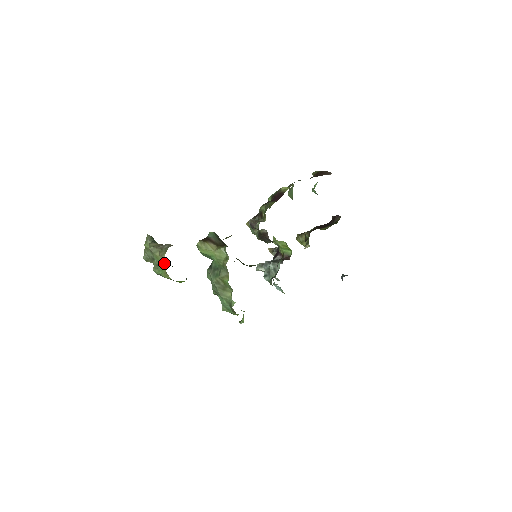
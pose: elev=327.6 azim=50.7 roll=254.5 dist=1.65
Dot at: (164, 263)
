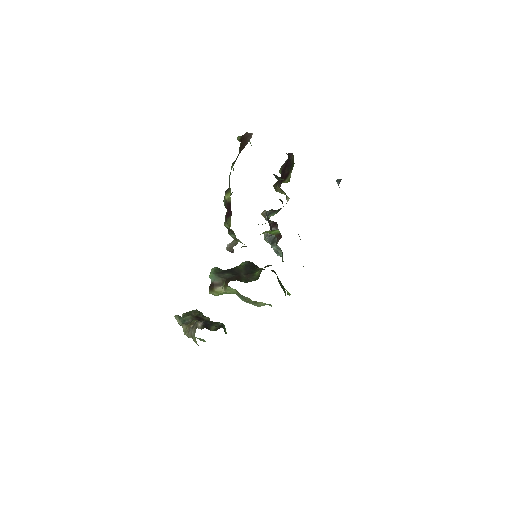
Dot at: occluded
